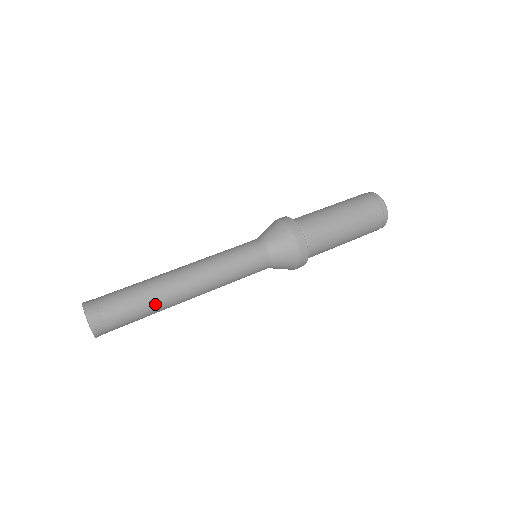
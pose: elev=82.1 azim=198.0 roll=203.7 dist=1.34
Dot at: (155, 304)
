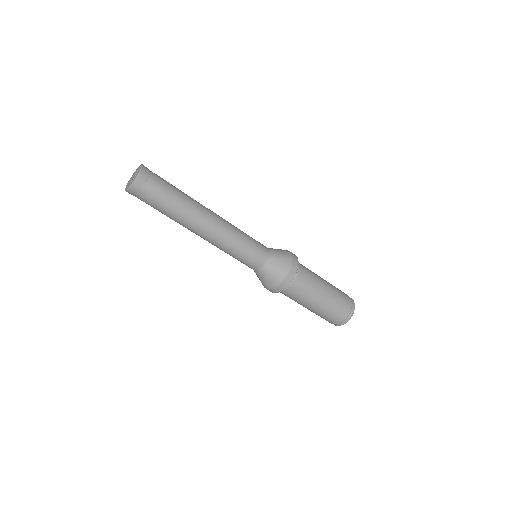
Dot at: (172, 219)
